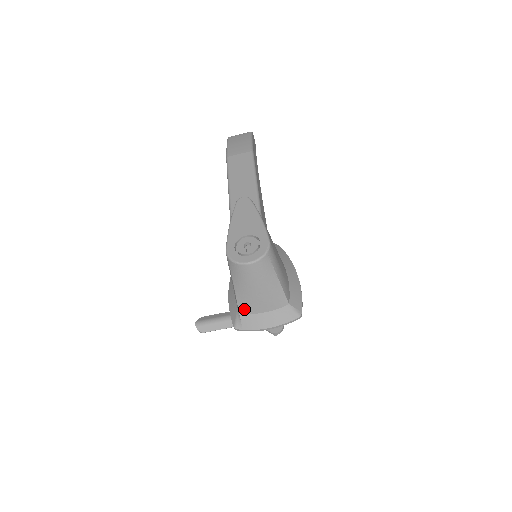
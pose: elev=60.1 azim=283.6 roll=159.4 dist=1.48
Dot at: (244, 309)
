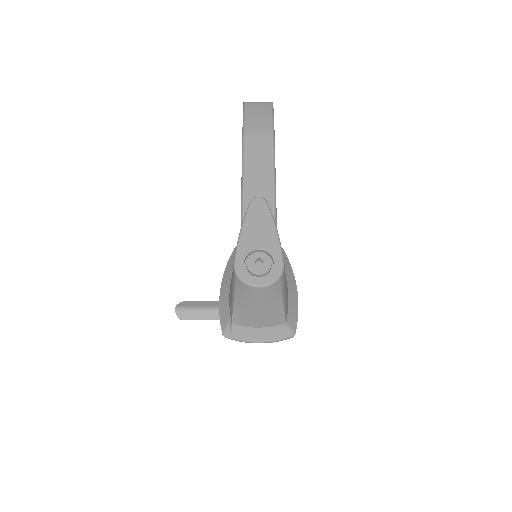
Dot at: (238, 321)
